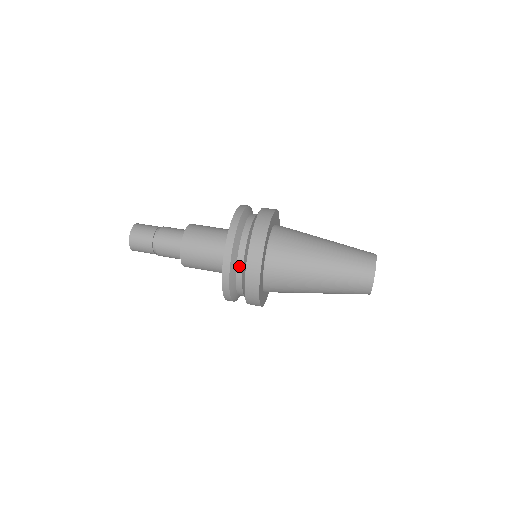
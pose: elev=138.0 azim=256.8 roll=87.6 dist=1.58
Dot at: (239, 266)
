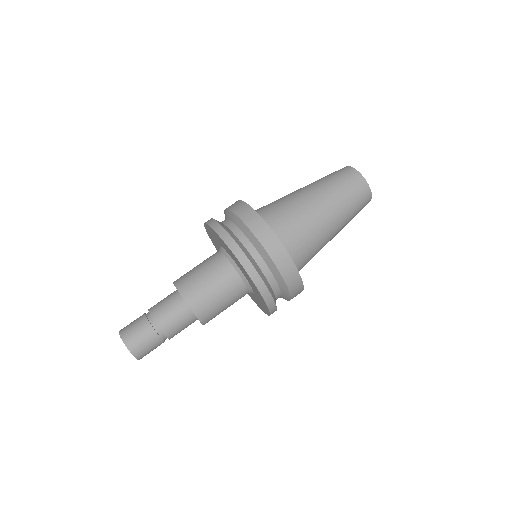
Dot at: (278, 297)
